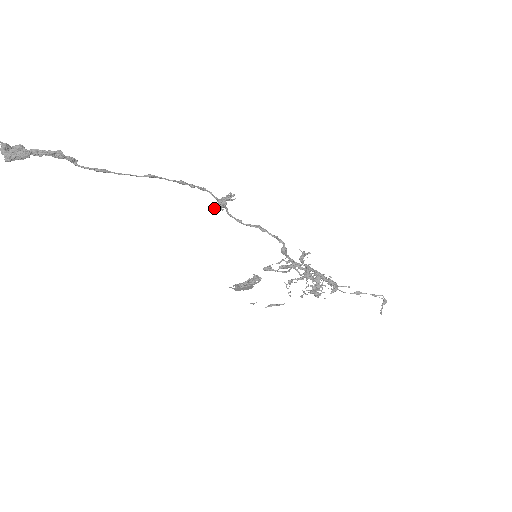
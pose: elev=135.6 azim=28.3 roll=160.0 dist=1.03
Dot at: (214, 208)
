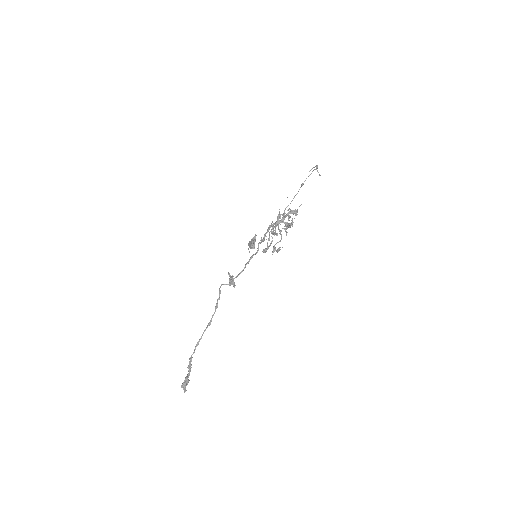
Dot at: (230, 285)
